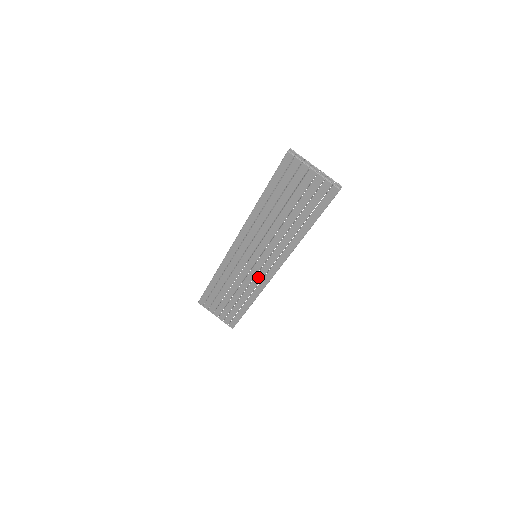
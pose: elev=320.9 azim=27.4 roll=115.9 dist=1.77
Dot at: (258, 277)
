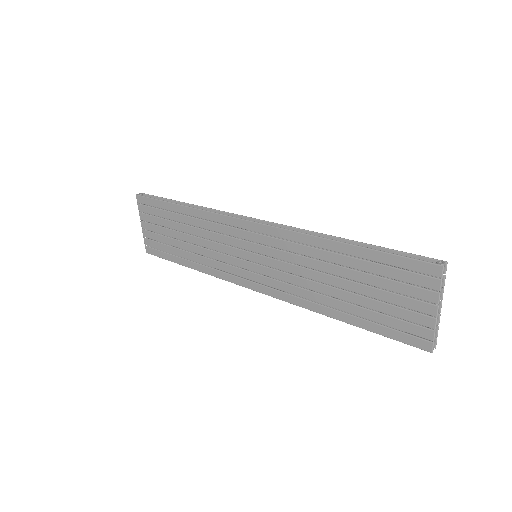
Dot at: (233, 269)
